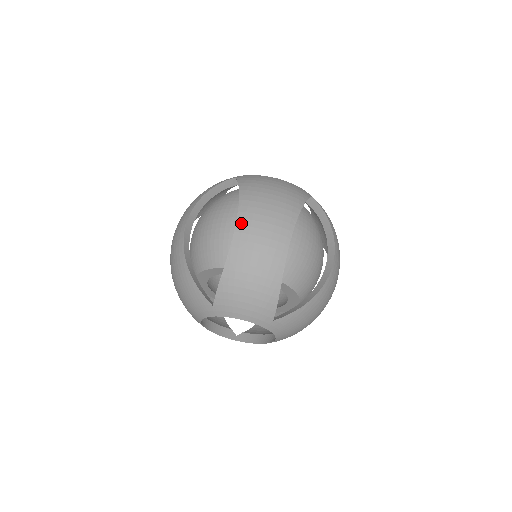
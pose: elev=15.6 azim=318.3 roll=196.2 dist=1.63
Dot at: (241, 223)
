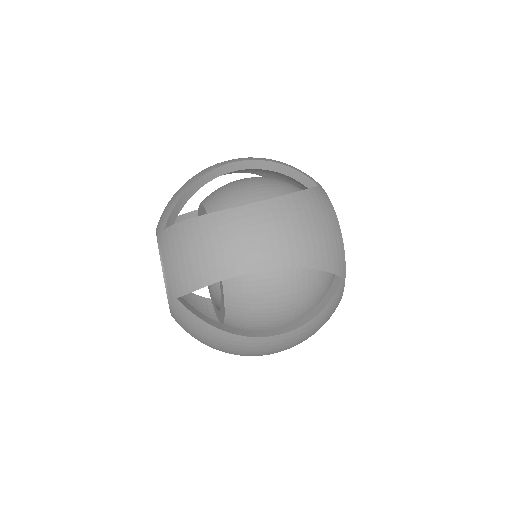
Dot at: occluded
